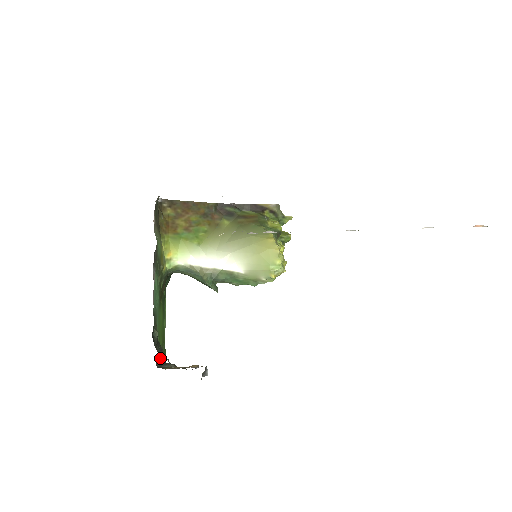
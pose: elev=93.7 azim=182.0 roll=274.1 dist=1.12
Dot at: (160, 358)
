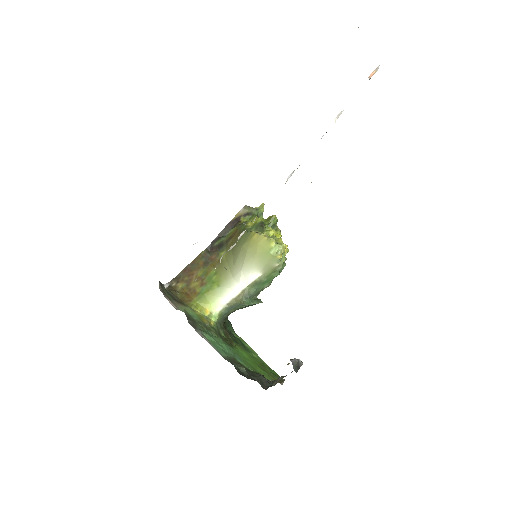
Dot at: (264, 382)
